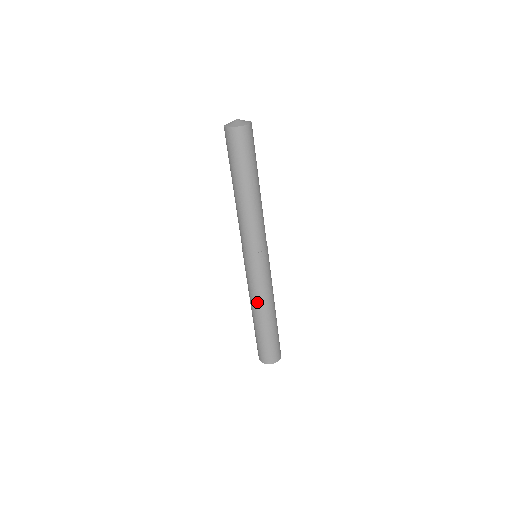
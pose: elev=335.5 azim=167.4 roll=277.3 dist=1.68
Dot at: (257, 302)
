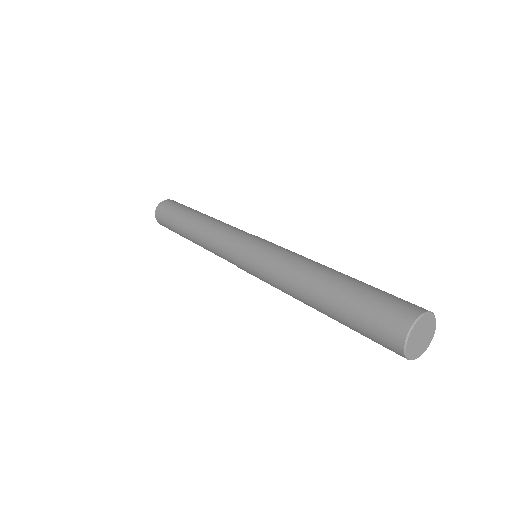
Dot at: (287, 286)
